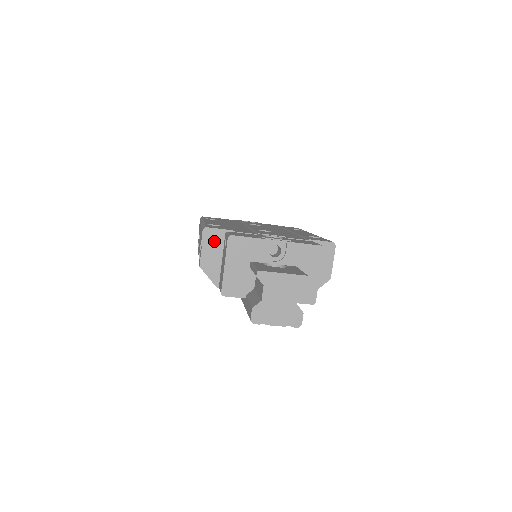
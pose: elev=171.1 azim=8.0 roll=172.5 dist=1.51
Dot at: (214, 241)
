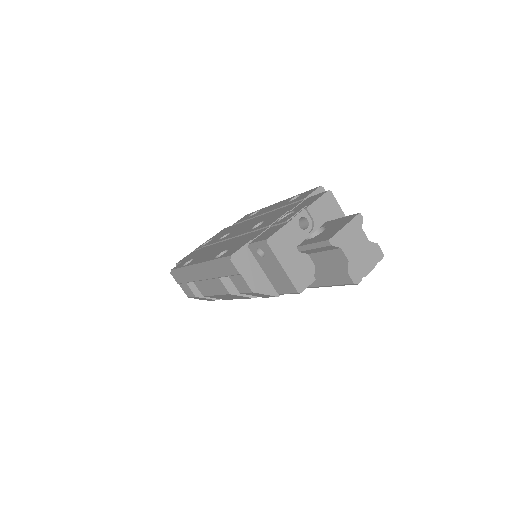
Dot at: (246, 261)
